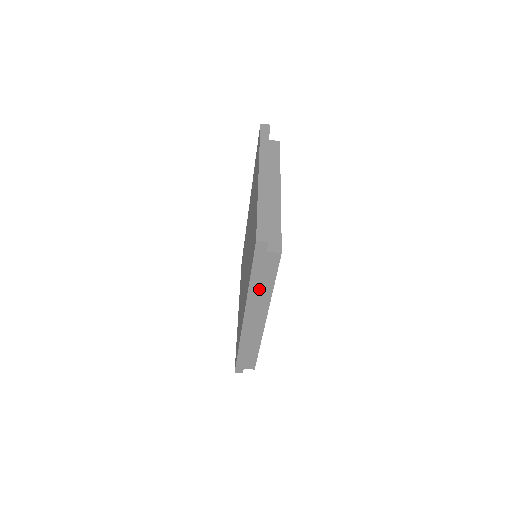
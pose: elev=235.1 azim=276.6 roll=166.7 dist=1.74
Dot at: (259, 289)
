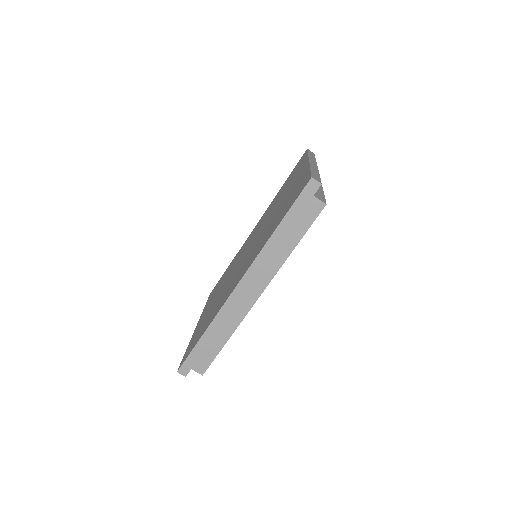
Dot at: (278, 245)
